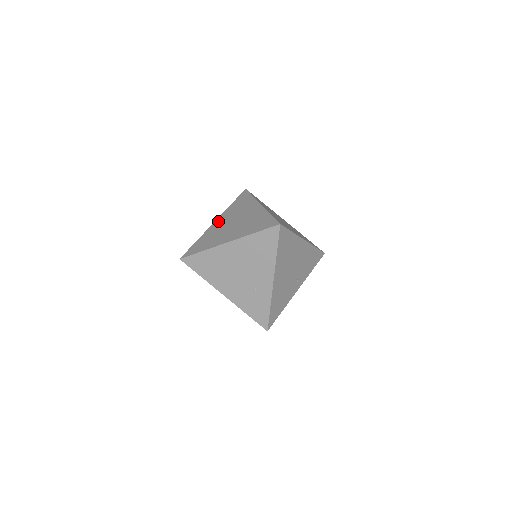
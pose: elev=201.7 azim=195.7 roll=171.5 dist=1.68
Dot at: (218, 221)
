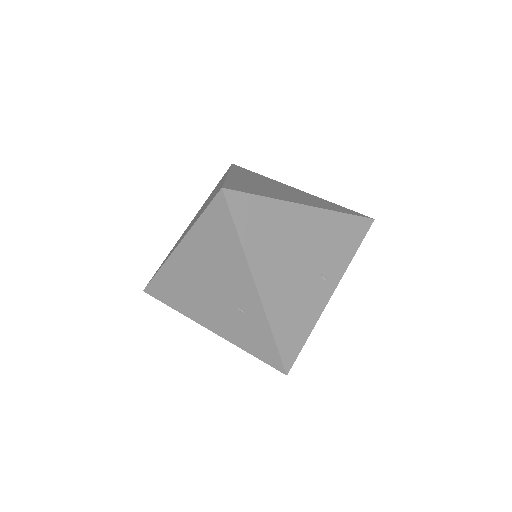
Dot at: (191, 221)
